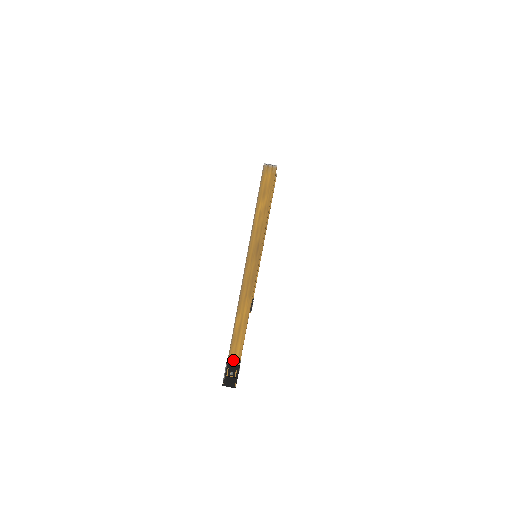
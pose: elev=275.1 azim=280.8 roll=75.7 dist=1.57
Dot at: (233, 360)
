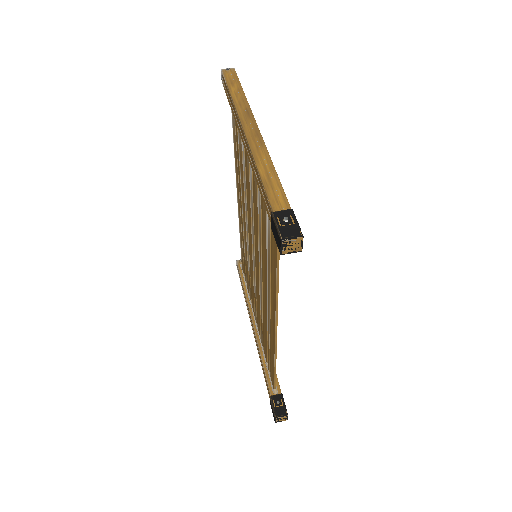
Dot at: (279, 208)
